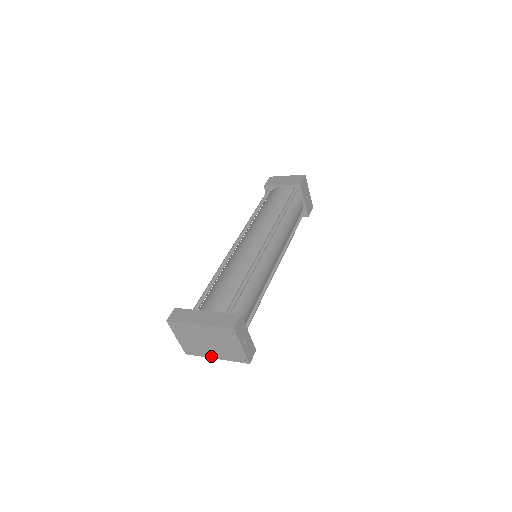
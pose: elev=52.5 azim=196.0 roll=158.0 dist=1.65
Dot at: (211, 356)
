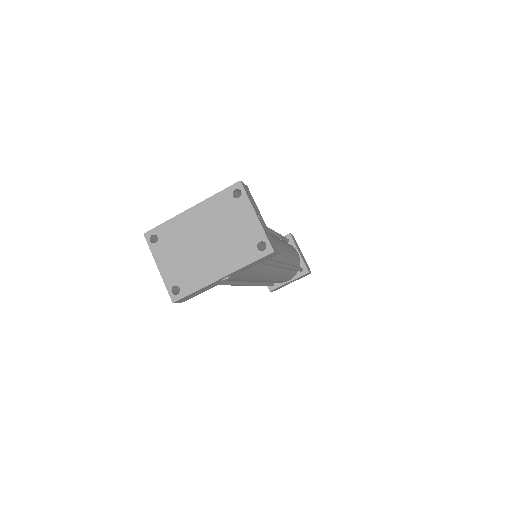
Dot at: (213, 277)
